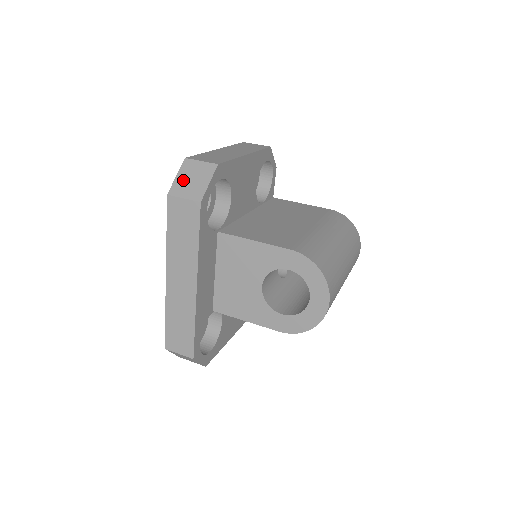
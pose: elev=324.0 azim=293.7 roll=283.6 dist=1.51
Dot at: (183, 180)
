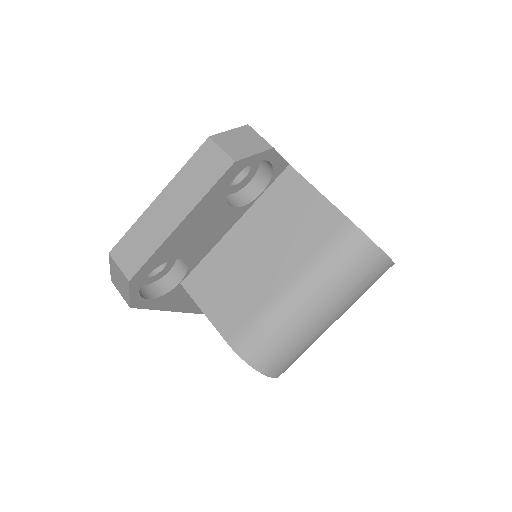
Dot at: (114, 276)
